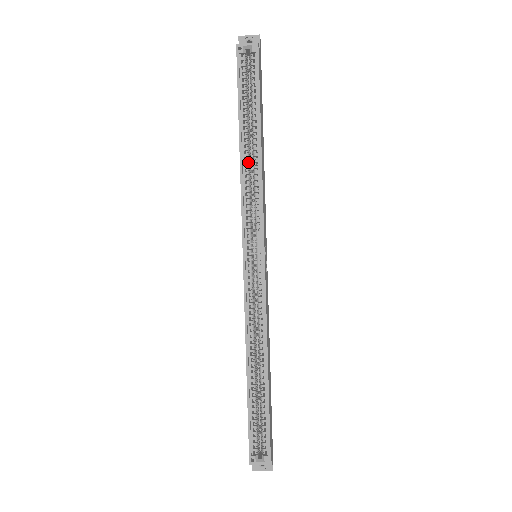
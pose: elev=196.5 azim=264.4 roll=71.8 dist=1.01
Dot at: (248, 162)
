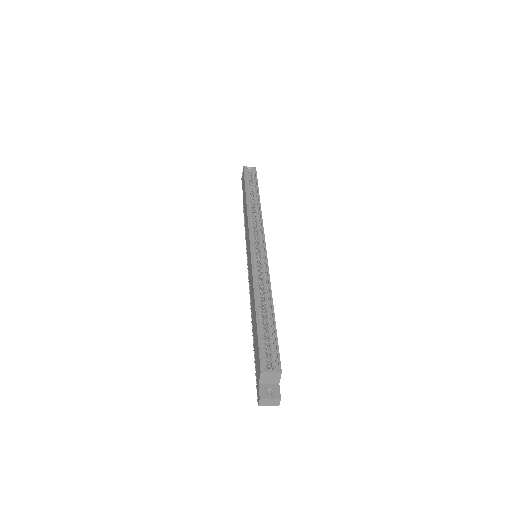
Dot at: (251, 206)
